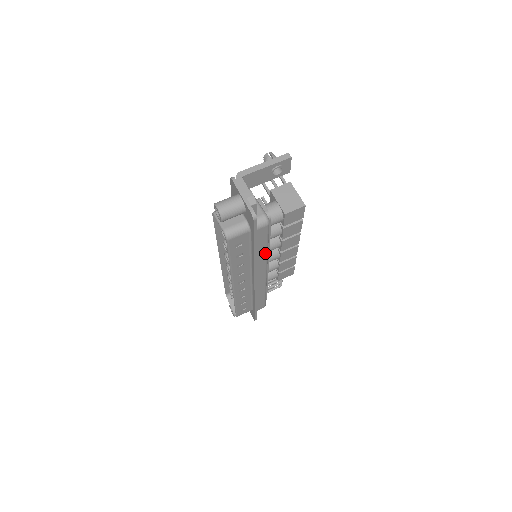
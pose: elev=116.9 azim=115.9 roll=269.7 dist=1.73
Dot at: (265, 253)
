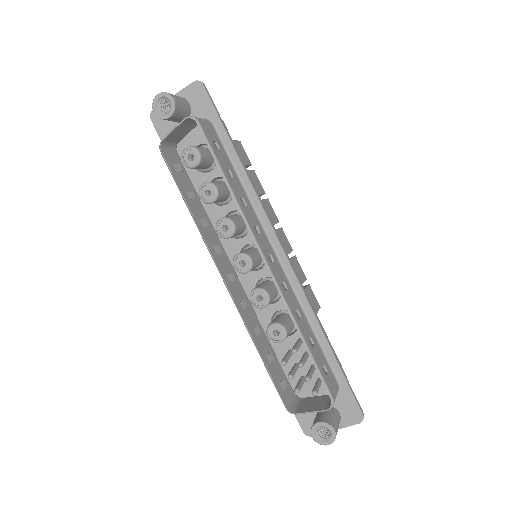
Dot at: occluded
